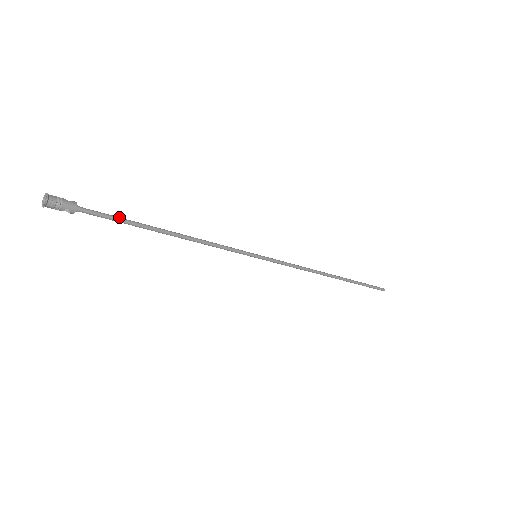
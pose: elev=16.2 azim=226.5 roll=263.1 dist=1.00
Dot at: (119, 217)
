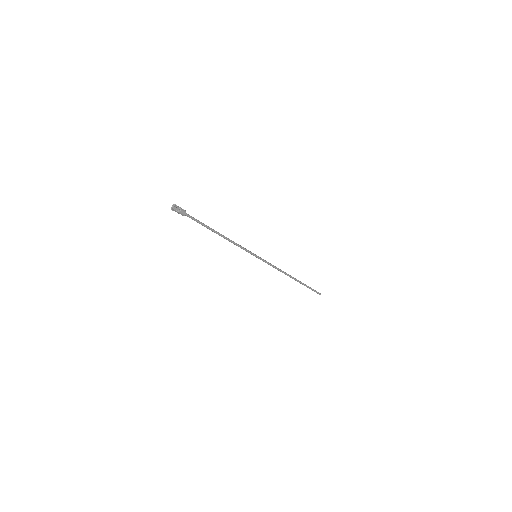
Dot at: (201, 222)
